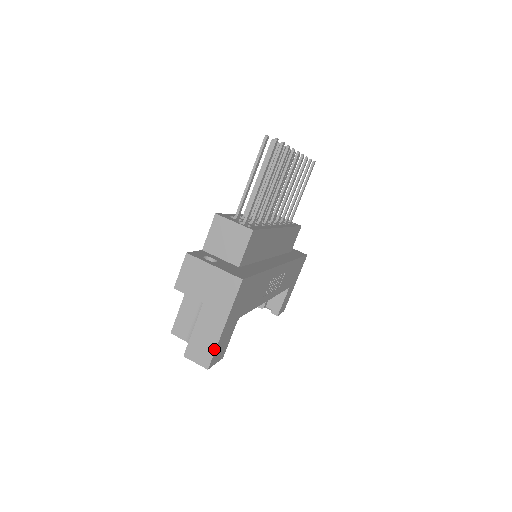
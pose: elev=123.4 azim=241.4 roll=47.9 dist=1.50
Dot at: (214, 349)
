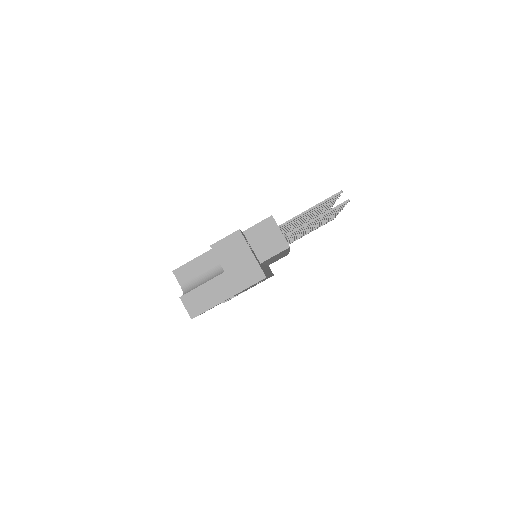
Dot at: (208, 309)
